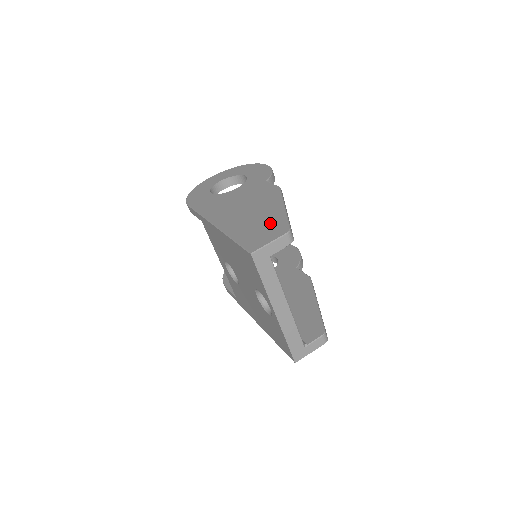
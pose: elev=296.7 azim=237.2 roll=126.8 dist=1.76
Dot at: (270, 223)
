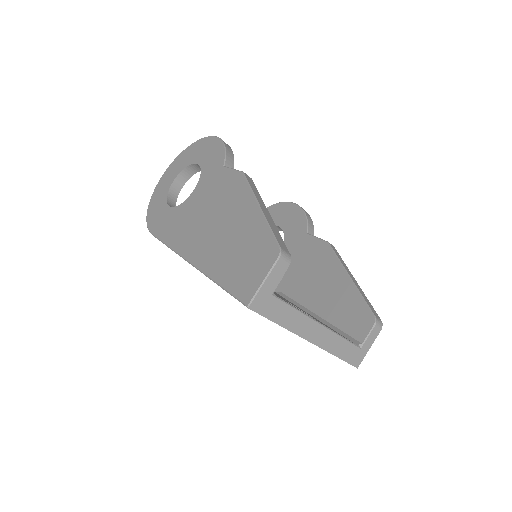
Dot at: (252, 244)
